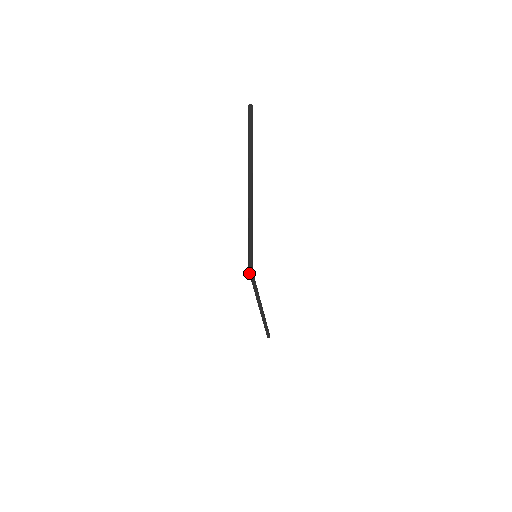
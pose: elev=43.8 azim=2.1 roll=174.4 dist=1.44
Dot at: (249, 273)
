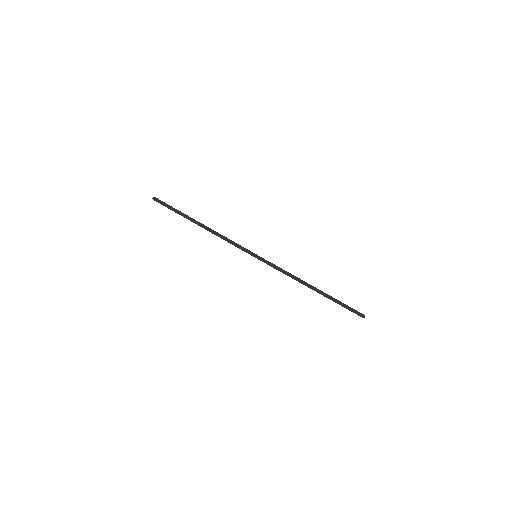
Dot at: (263, 261)
